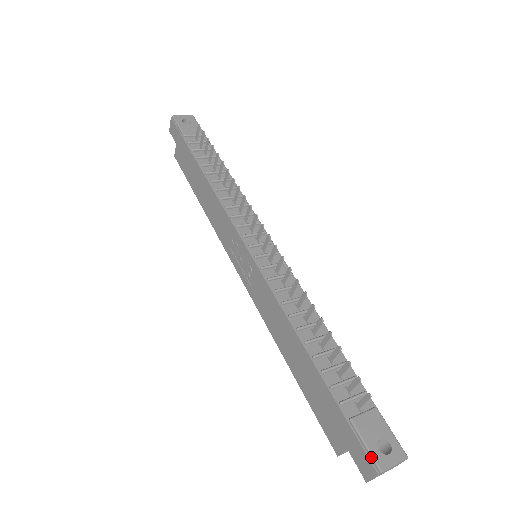
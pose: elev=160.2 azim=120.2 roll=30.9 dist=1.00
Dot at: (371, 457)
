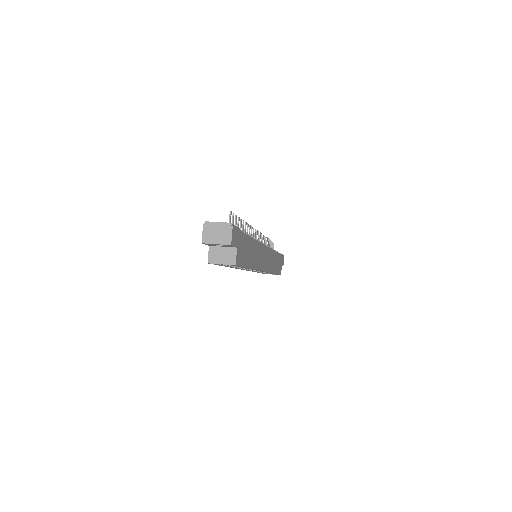
Dot at: occluded
